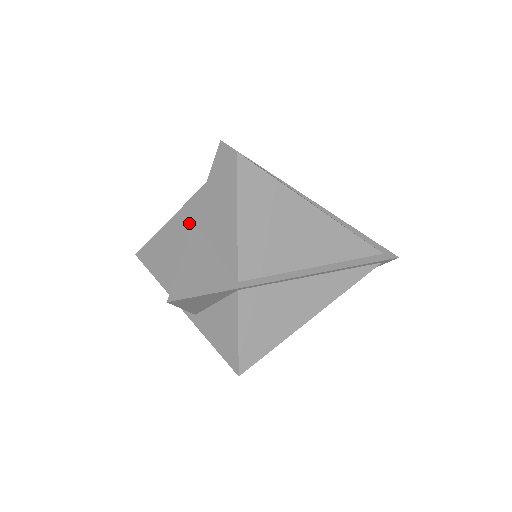
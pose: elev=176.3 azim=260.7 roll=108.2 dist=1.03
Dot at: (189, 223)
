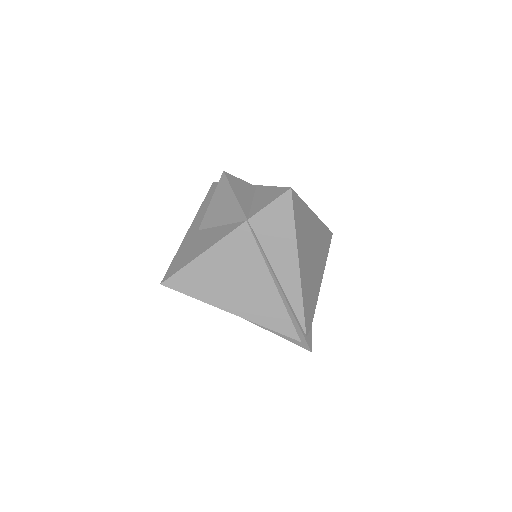
Dot at: occluded
